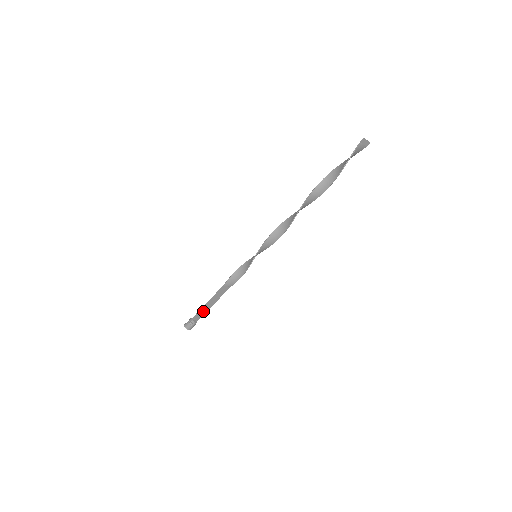
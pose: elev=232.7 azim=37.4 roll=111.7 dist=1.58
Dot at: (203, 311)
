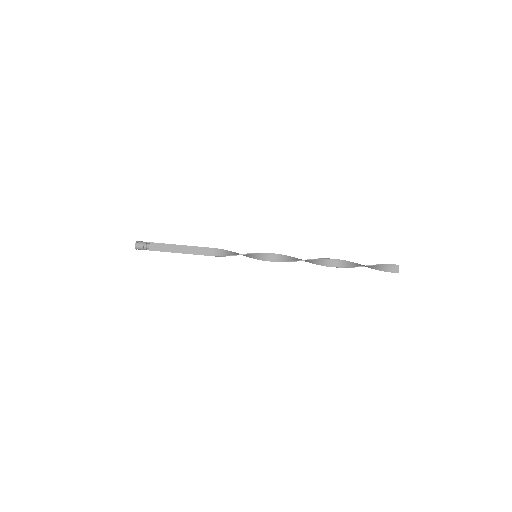
Dot at: (166, 248)
